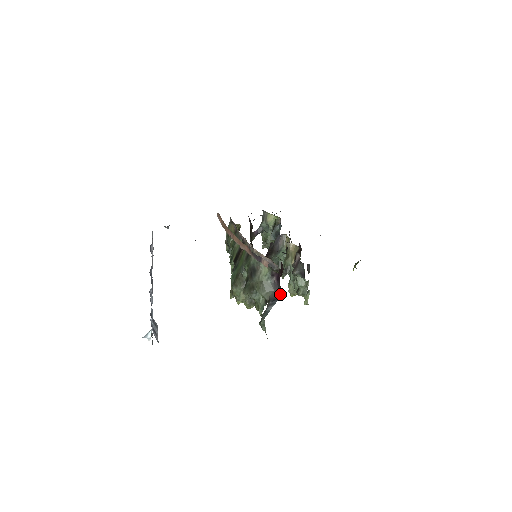
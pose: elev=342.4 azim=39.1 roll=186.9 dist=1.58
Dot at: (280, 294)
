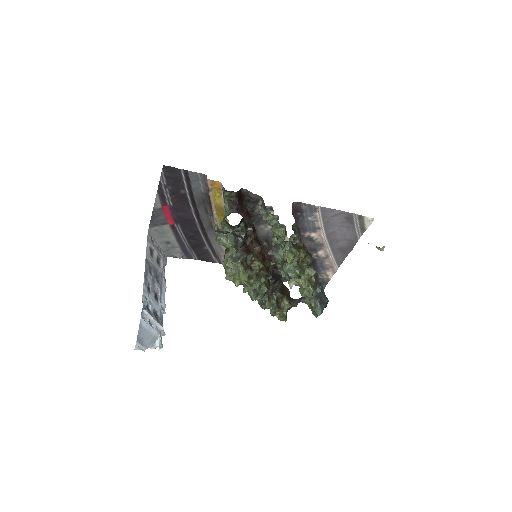
Dot at: occluded
